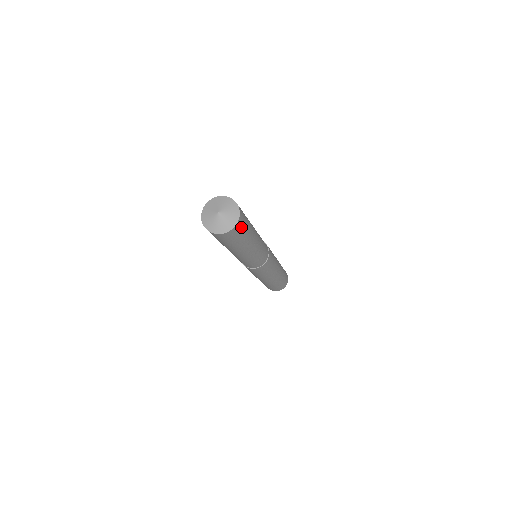
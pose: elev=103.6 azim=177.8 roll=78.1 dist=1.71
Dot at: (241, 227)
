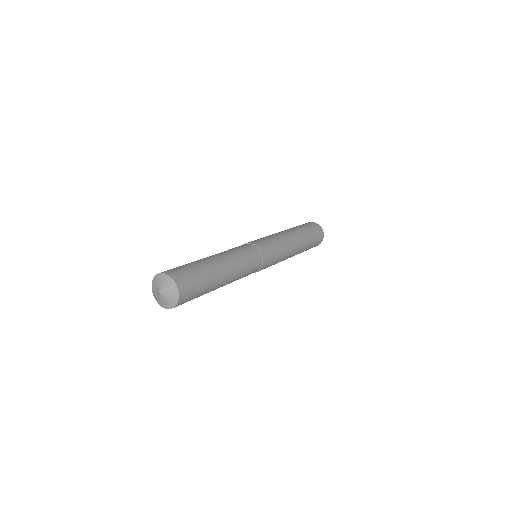
Dot at: (188, 286)
